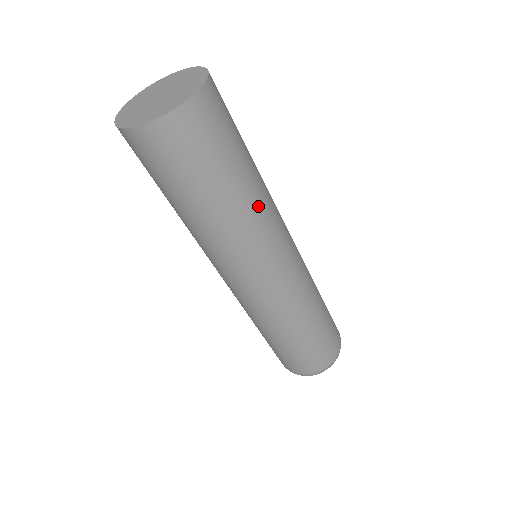
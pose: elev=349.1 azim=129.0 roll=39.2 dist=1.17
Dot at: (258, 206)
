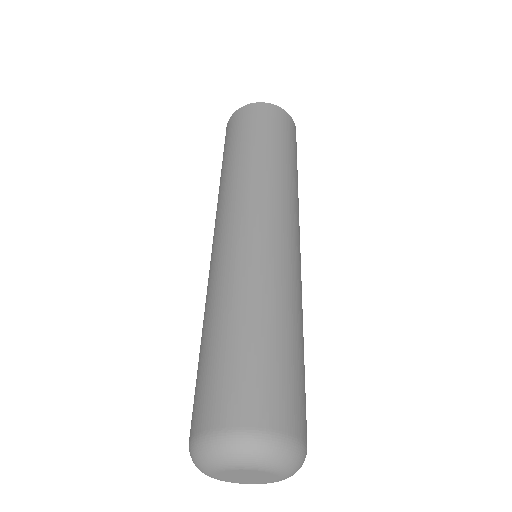
Dot at: (296, 190)
